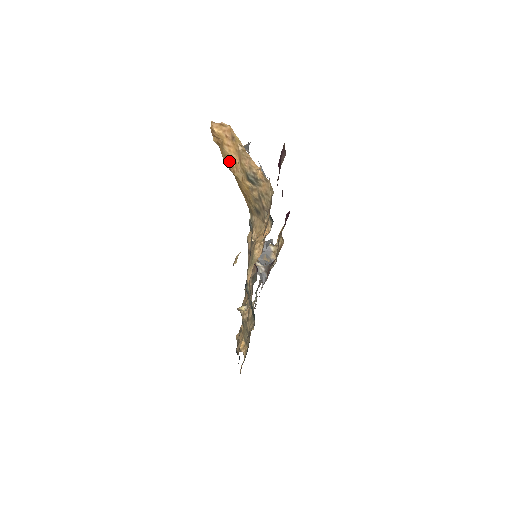
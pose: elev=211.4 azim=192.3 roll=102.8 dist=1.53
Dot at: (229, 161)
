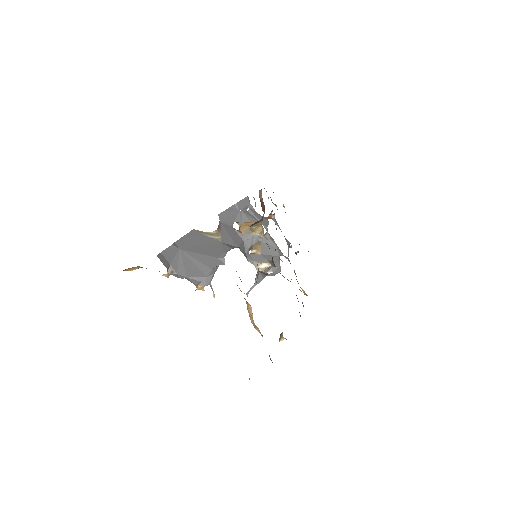
Dot at: occluded
